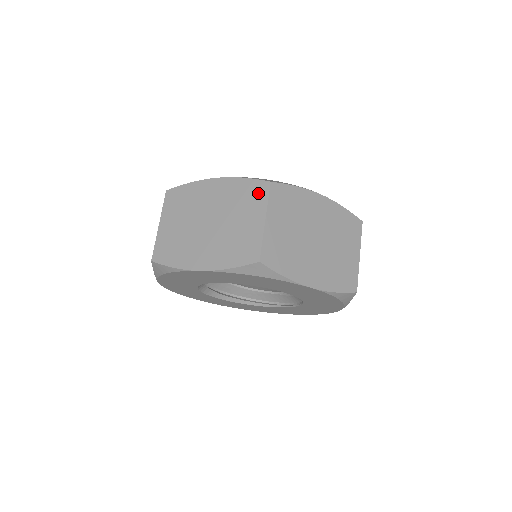
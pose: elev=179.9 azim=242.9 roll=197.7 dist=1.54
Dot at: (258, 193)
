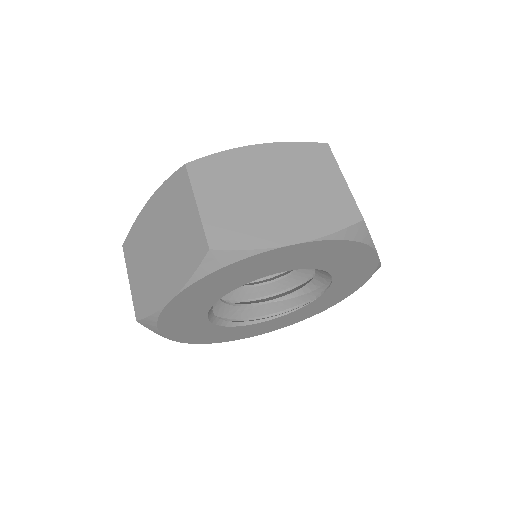
Dot at: (320, 155)
